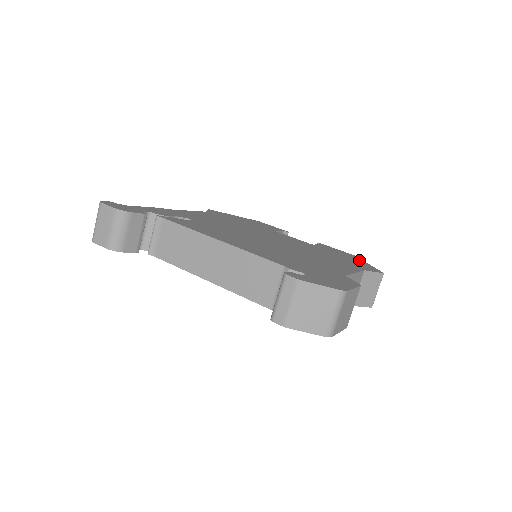
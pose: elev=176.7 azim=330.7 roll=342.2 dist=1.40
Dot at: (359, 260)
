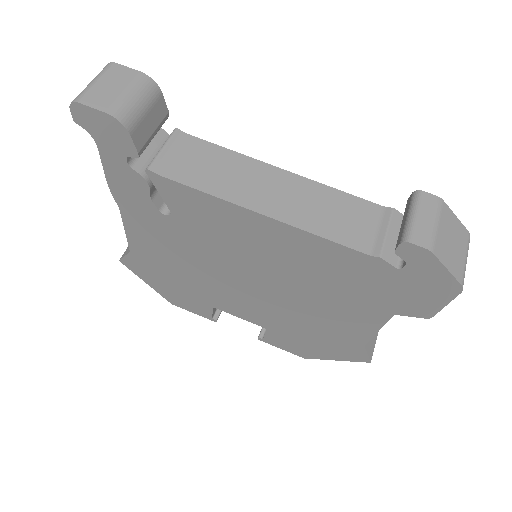
Dot at: occluded
